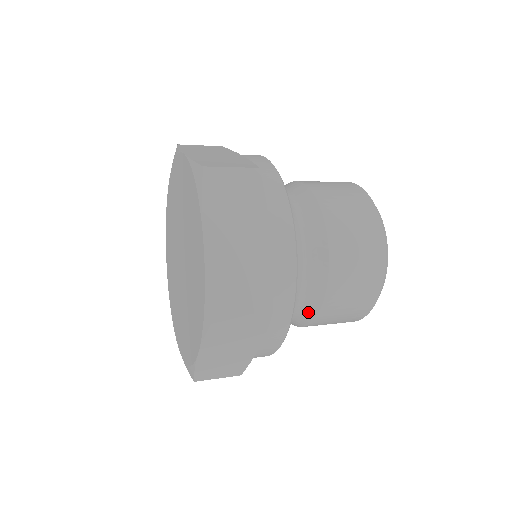
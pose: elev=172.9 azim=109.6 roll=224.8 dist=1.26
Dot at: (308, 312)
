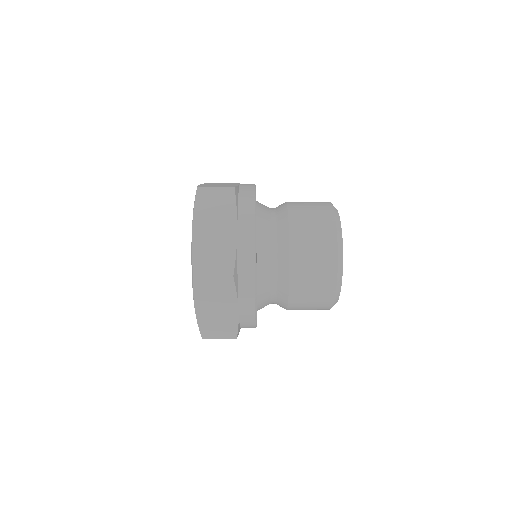
Dot at: (283, 237)
